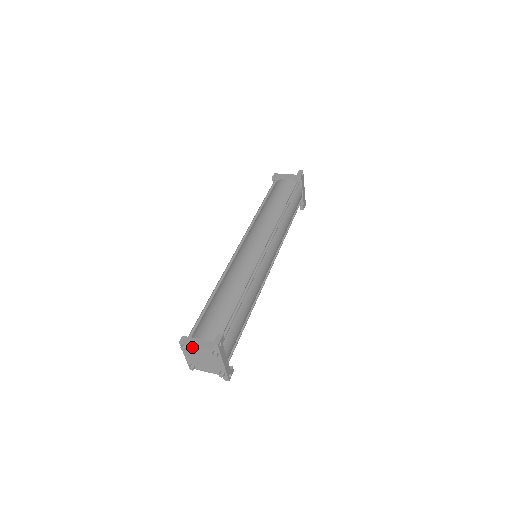
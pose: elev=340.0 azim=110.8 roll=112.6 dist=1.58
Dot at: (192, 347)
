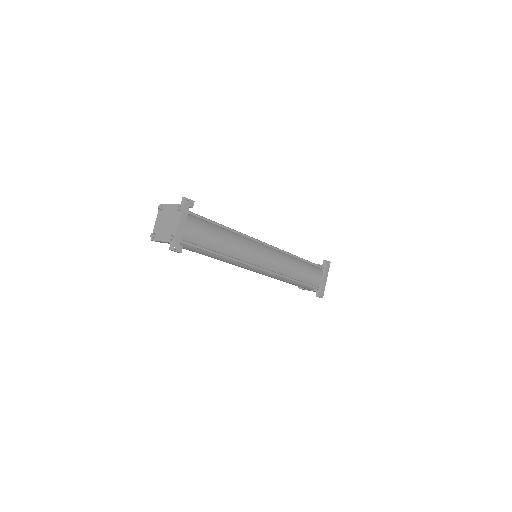
Dot at: (166, 207)
